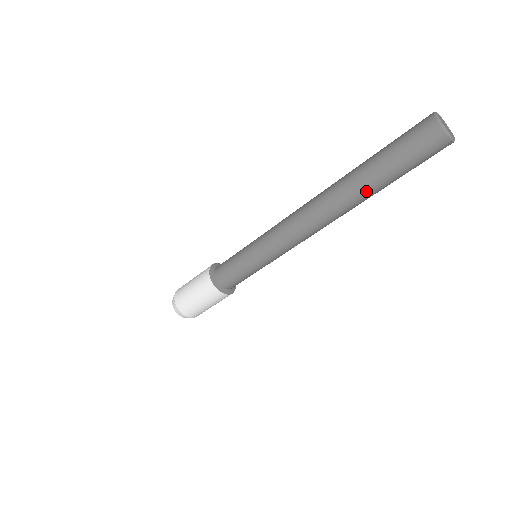
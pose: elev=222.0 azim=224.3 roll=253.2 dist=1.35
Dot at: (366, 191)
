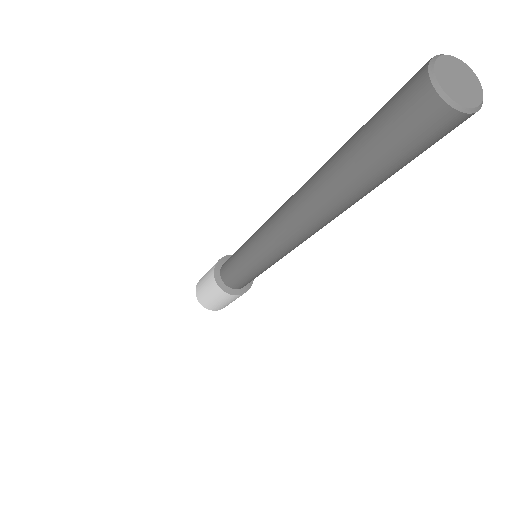
Dot at: (359, 198)
